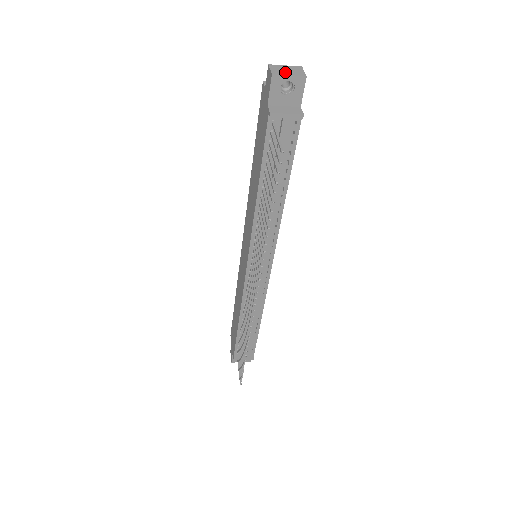
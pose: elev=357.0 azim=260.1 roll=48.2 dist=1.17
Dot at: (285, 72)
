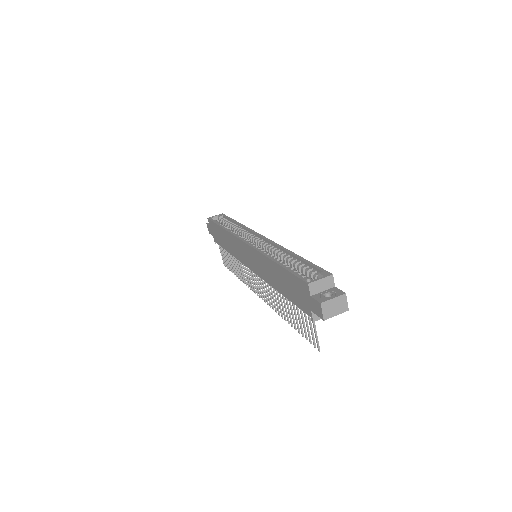
Dot at: (333, 312)
